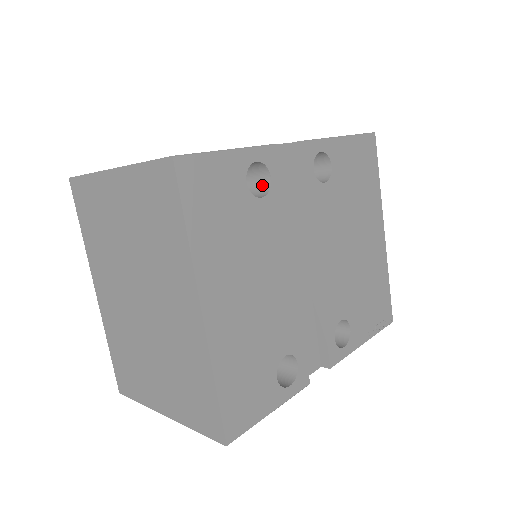
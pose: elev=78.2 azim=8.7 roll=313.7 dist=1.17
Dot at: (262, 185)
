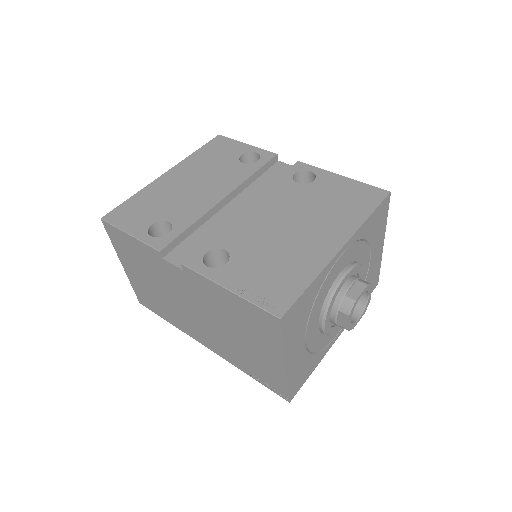
Dot at: occluded
